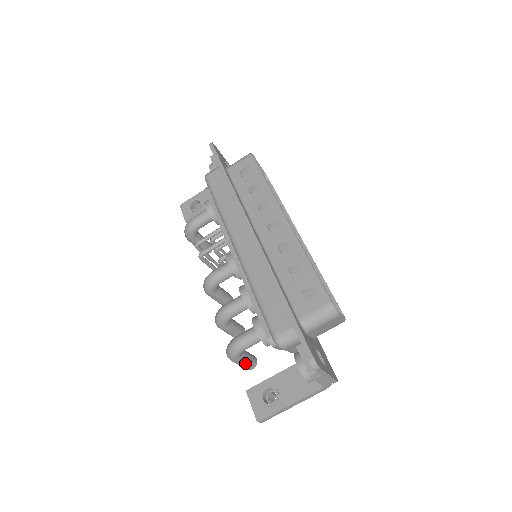
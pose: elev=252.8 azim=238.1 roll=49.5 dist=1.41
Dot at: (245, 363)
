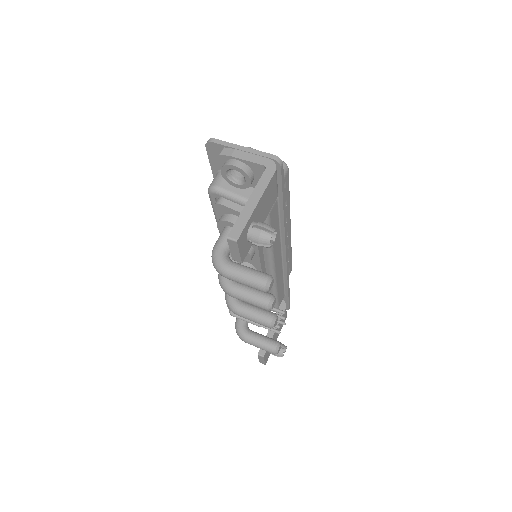
Dot at: (244, 270)
